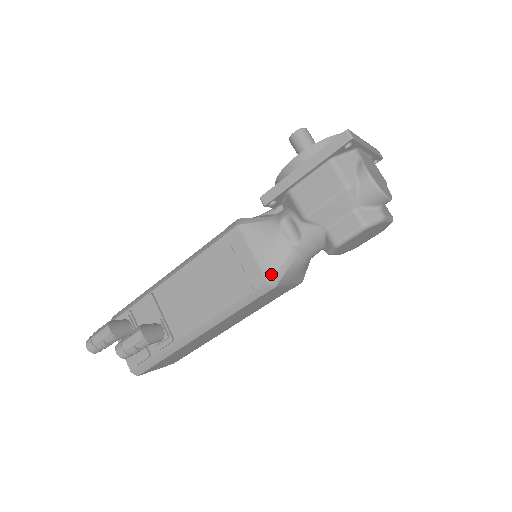
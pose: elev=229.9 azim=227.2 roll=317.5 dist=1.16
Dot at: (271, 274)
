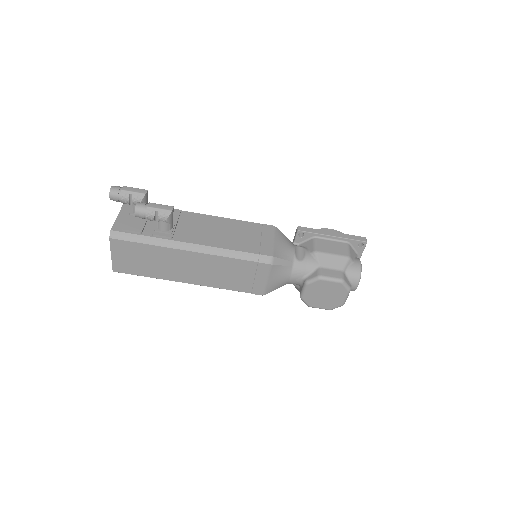
Dot at: (276, 256)
